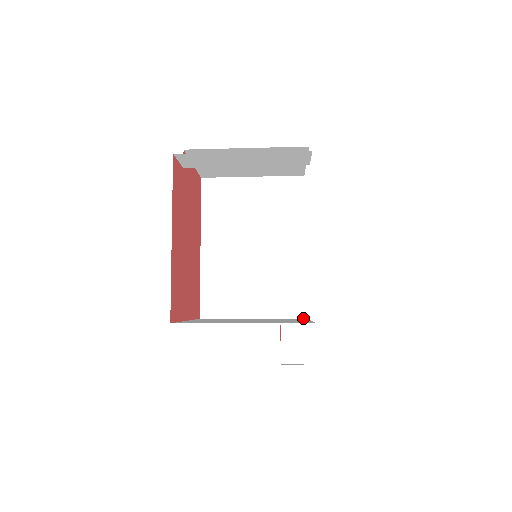
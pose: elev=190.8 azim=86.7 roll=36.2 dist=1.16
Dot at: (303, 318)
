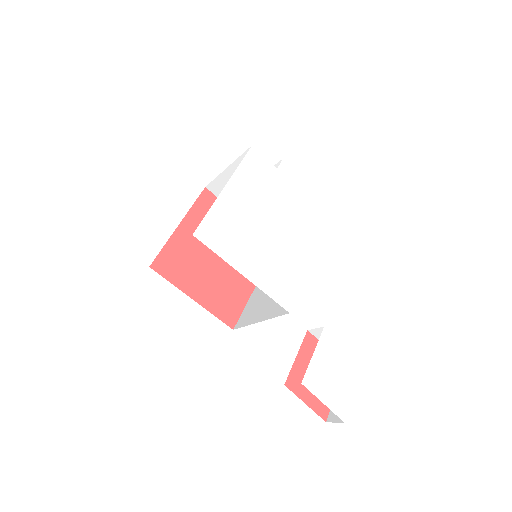
Dot at: (288, 313)
